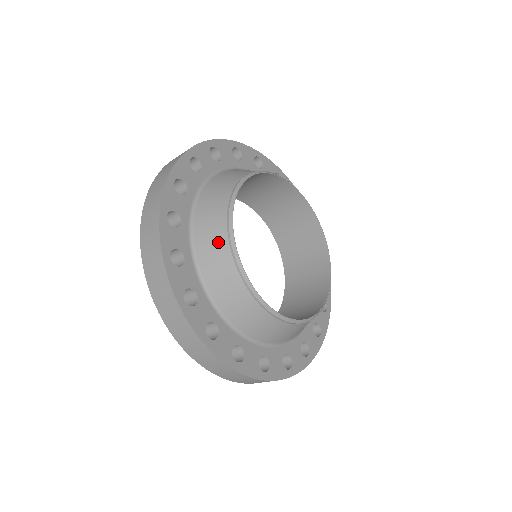
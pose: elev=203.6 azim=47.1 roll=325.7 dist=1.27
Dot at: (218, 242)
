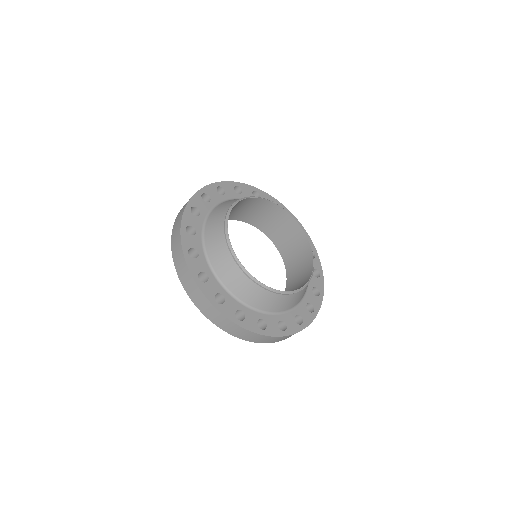
Dot at: (230, 203)
